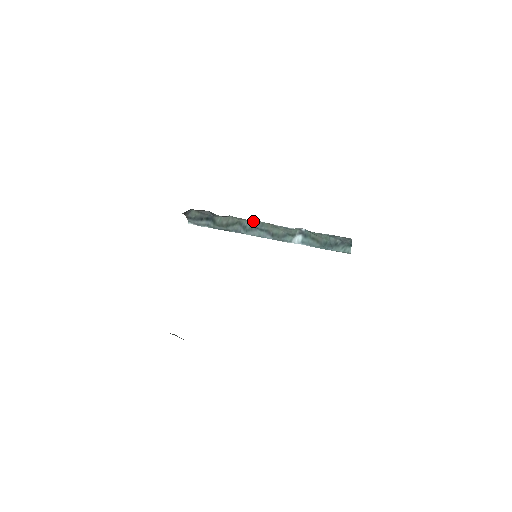
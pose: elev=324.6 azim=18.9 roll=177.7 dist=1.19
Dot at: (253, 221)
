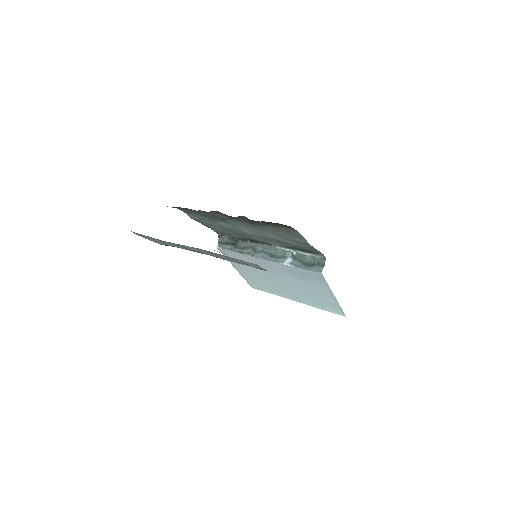
Dot at: (263, 246)
